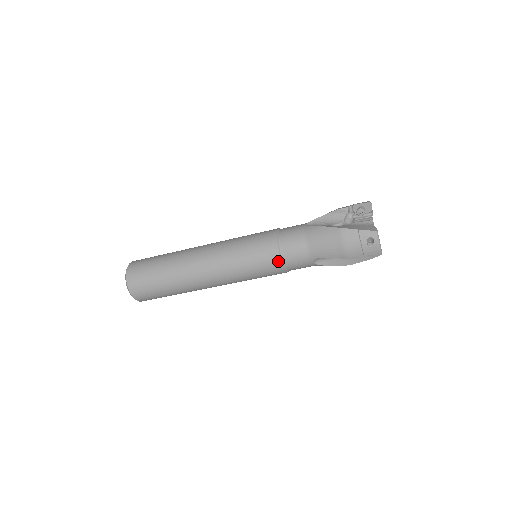
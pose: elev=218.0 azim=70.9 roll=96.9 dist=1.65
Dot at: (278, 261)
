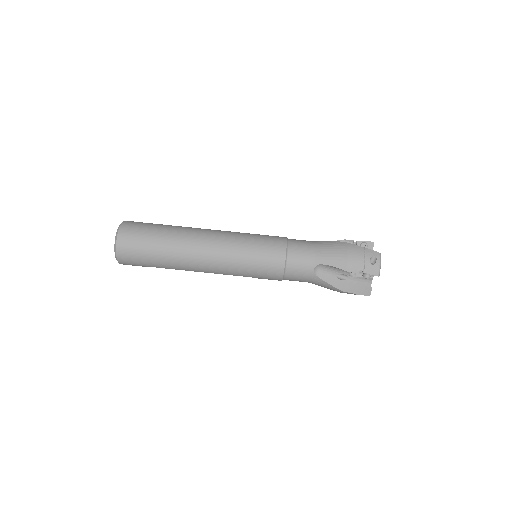
Dot at: (283, 255)
